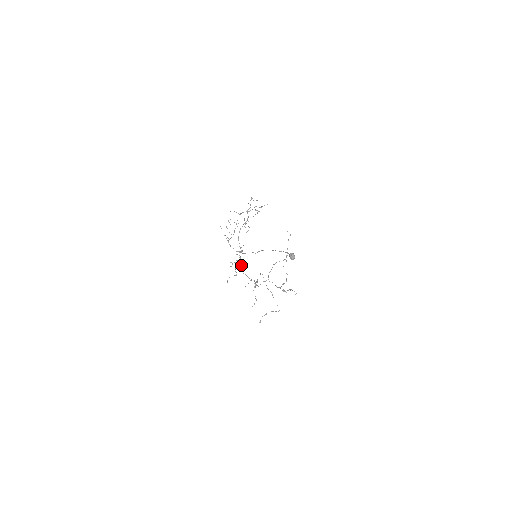
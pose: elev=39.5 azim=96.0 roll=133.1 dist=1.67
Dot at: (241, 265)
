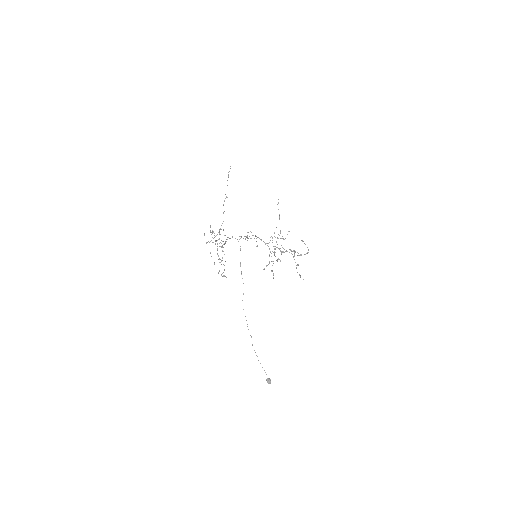
Dot at: occluded
